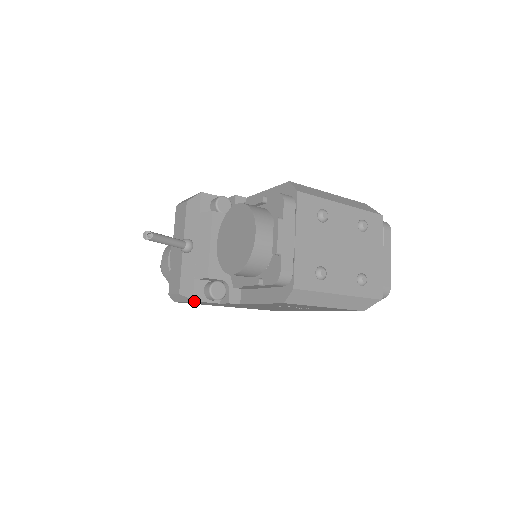
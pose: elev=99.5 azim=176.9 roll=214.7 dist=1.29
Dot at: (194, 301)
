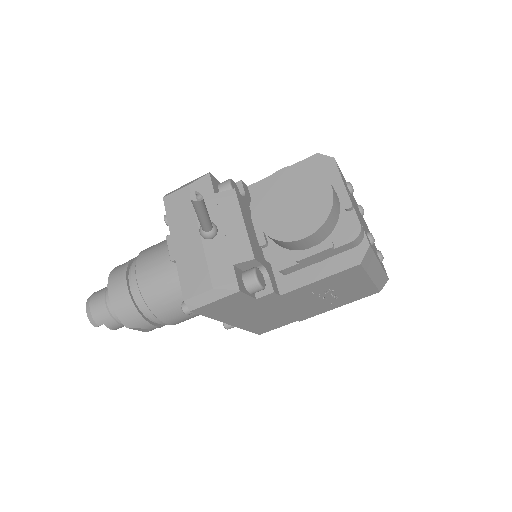
Dot at: (239, 292)
